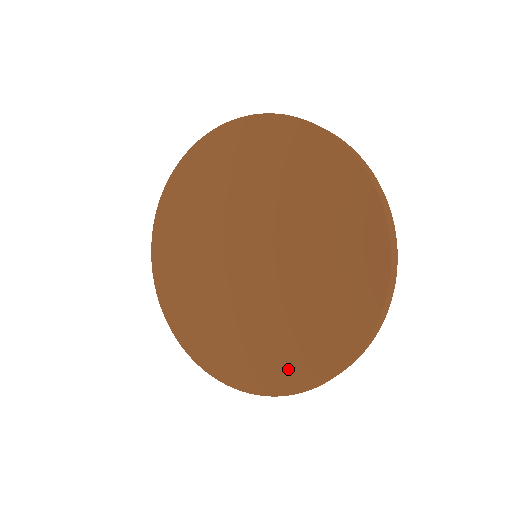
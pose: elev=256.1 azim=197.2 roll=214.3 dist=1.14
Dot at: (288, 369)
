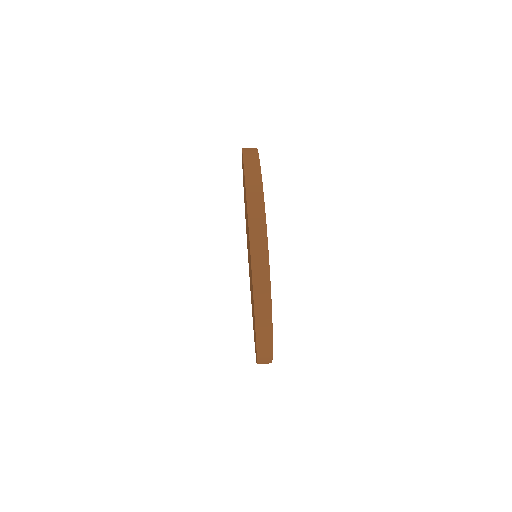
Dot at: occluded
